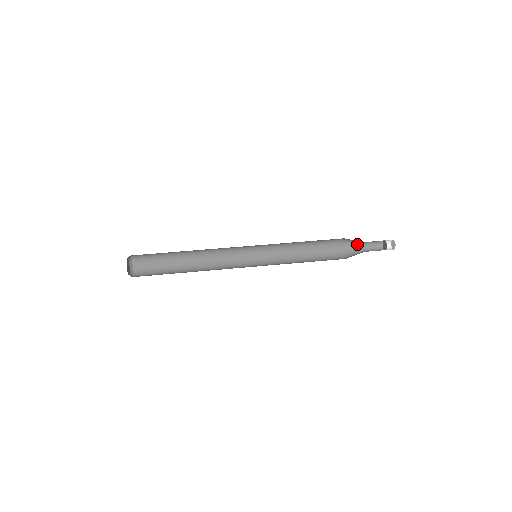
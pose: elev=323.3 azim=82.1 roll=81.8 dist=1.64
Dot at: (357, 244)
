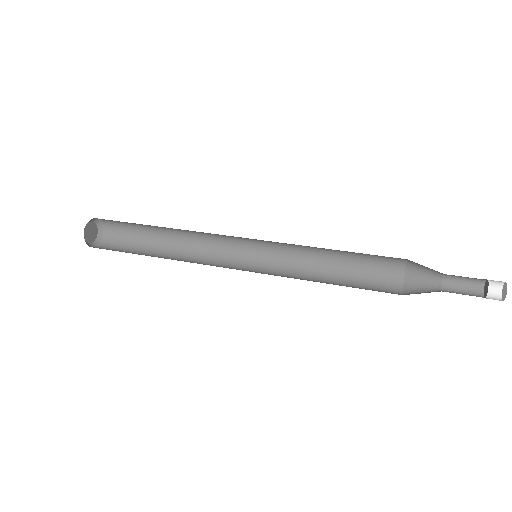
Dot at: occluded
